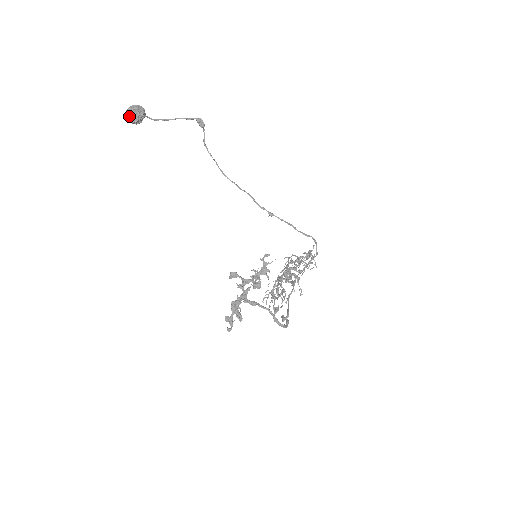
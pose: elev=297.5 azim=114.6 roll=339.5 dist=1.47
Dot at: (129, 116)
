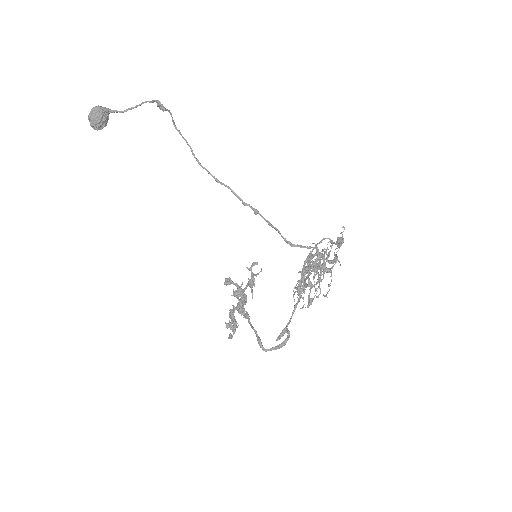
Dot at: (90, 124)
